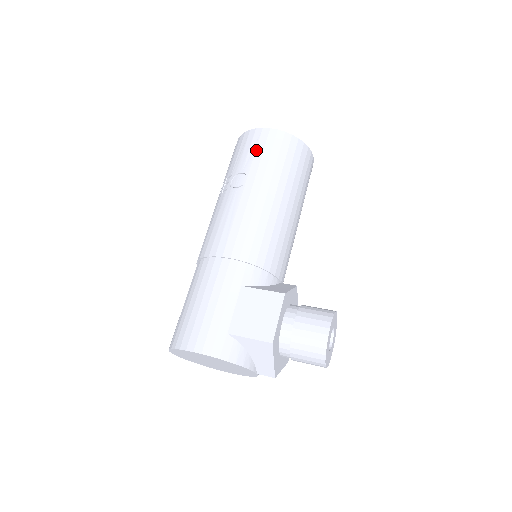
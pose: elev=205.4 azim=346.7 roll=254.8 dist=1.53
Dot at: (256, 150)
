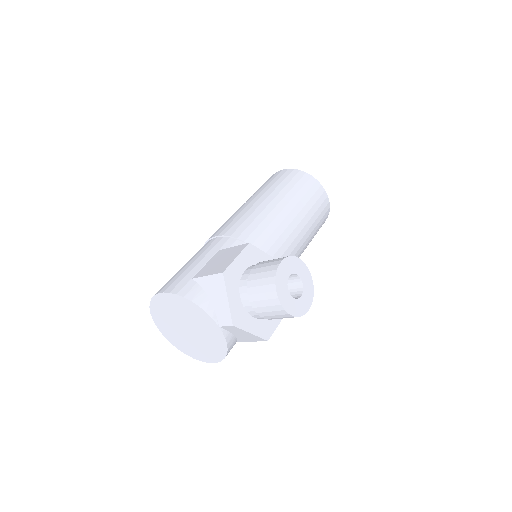
Dot at: (267, 182)
